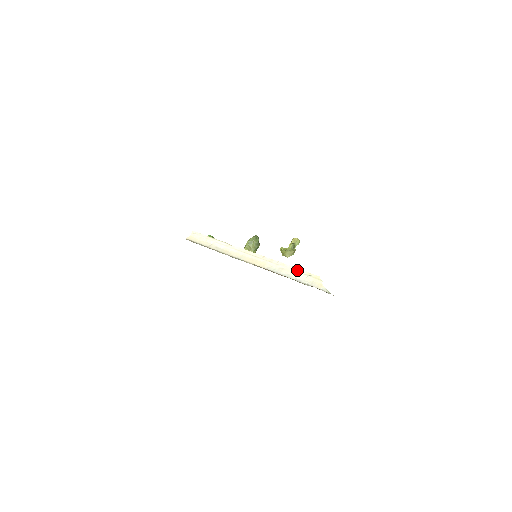
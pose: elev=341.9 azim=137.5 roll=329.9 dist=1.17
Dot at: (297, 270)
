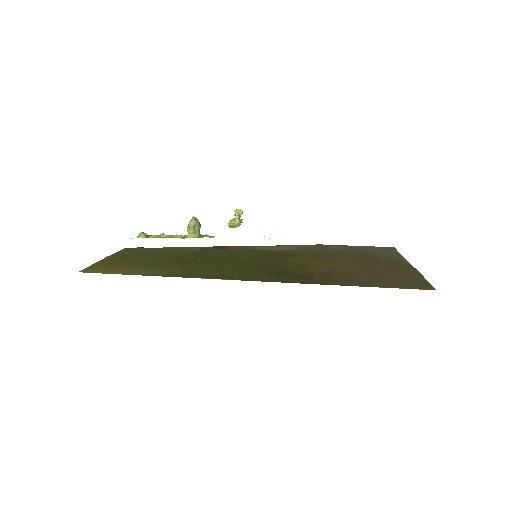
Dot at: (256, 238)
